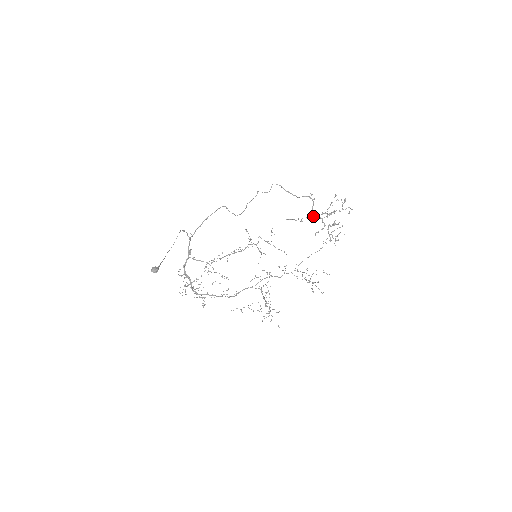
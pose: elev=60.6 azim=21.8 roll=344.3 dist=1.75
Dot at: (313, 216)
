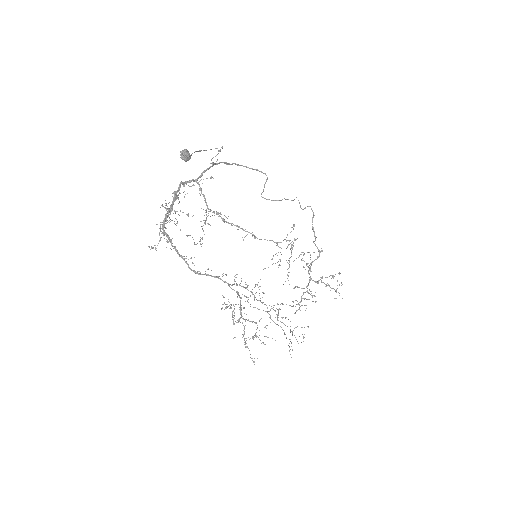
Dot at: occluded
